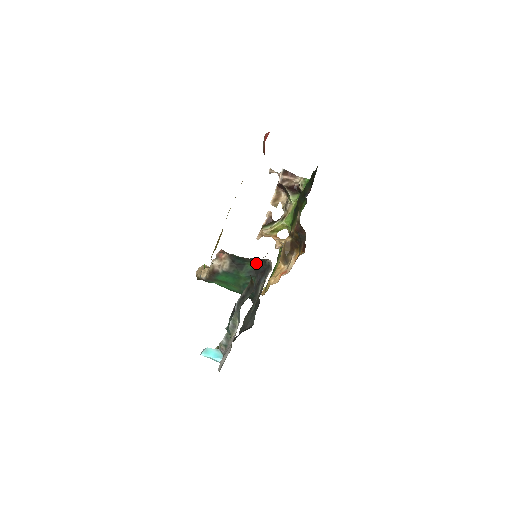
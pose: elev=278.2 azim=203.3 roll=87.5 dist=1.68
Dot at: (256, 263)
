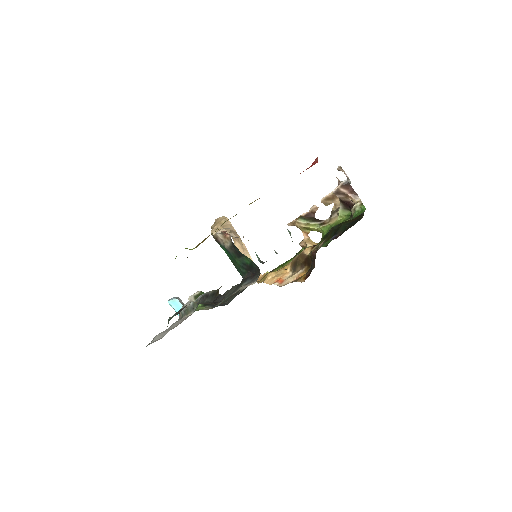
Dot at: (252, 262)
